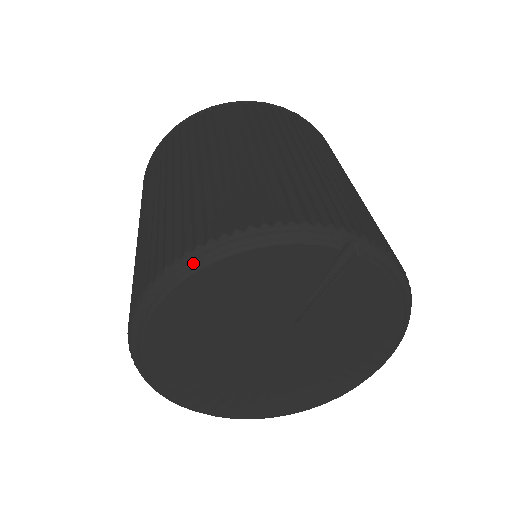
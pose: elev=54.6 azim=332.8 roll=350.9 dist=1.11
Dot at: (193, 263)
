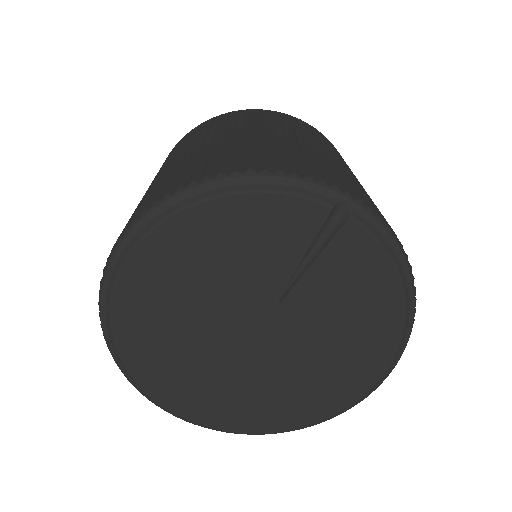
Dot at: (171, 206)
